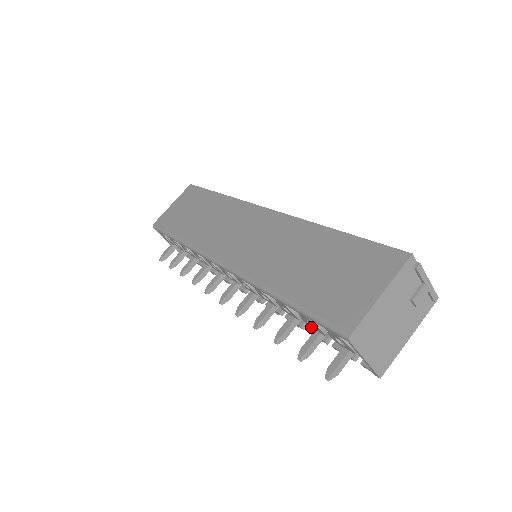
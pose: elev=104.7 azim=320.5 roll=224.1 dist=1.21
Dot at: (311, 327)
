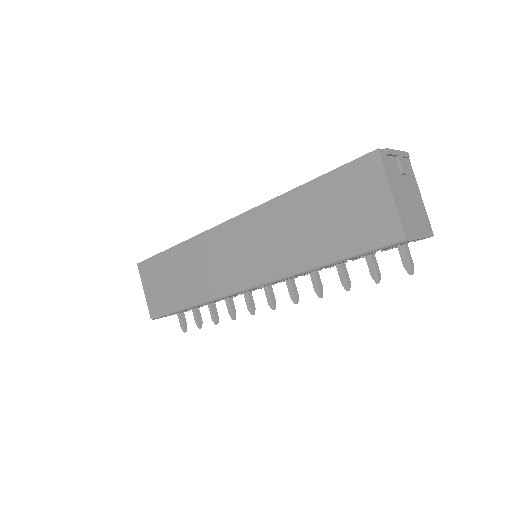
Dot at: occluded
